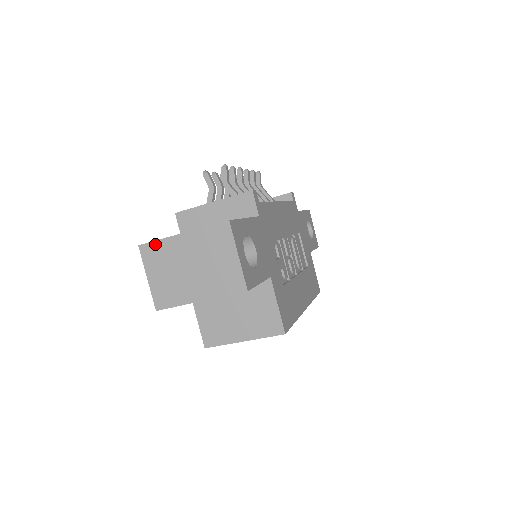
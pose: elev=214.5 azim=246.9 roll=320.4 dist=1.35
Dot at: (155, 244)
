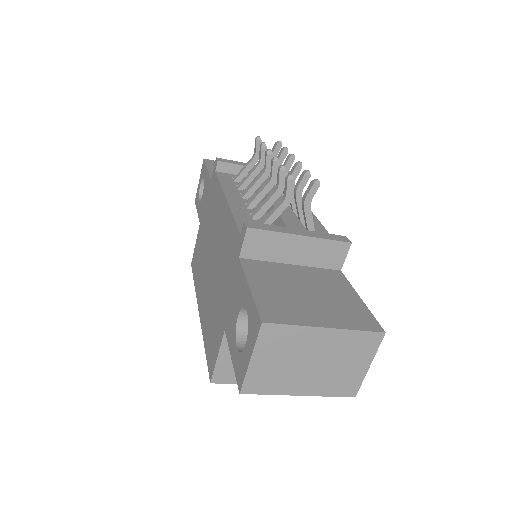
Dot at: (286, 328)
